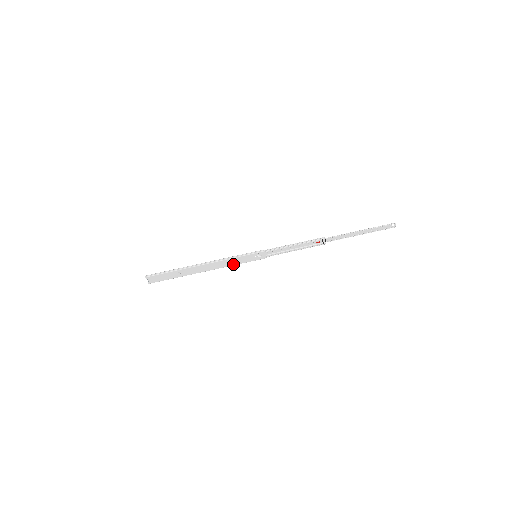
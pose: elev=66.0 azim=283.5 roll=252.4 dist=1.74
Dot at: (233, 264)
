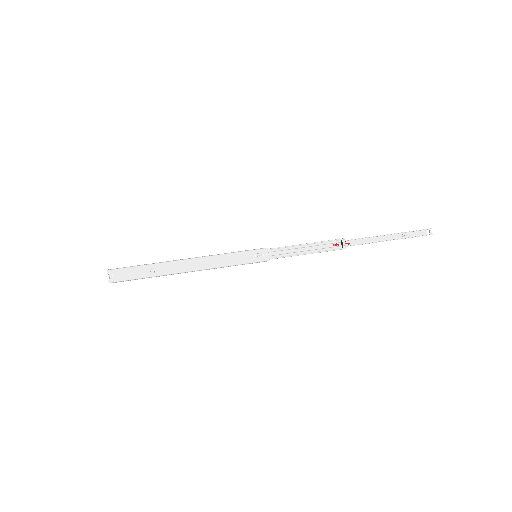
Dot at: (225, 264)
